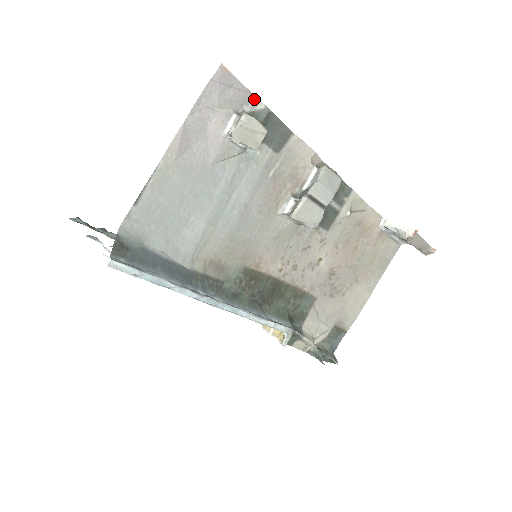
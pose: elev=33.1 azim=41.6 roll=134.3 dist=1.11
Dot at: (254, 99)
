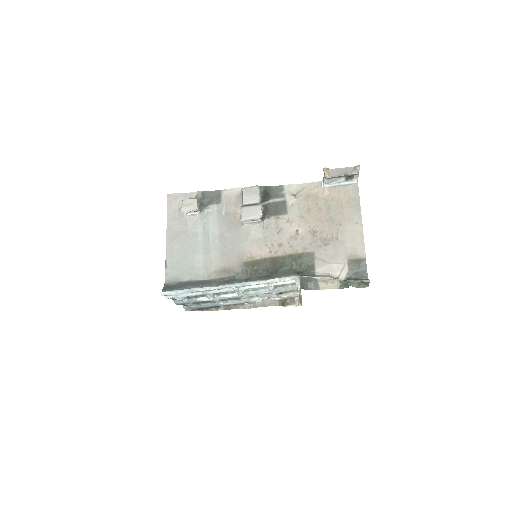
Dot at: (191, 194)
